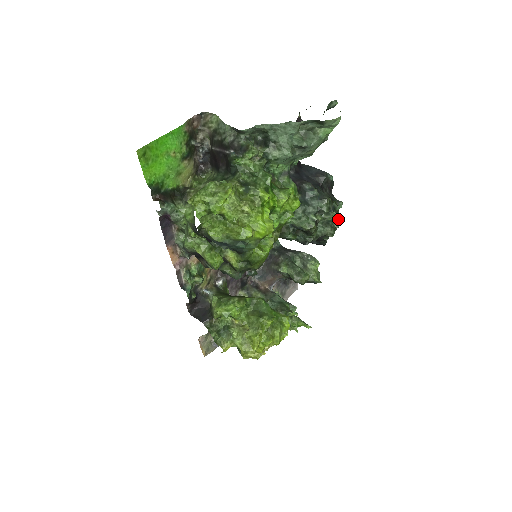
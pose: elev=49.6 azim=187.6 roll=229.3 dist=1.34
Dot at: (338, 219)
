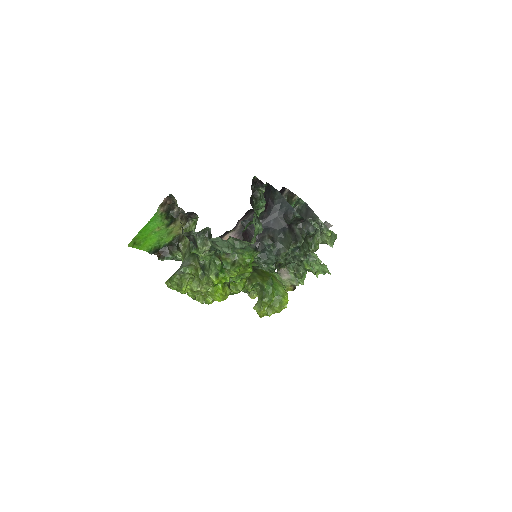
Dot at: (305, 252)
